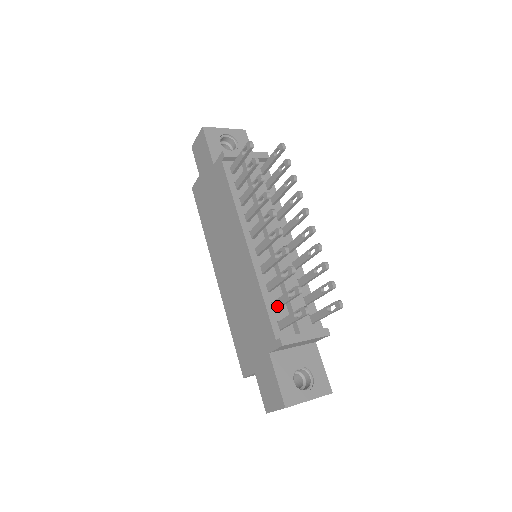
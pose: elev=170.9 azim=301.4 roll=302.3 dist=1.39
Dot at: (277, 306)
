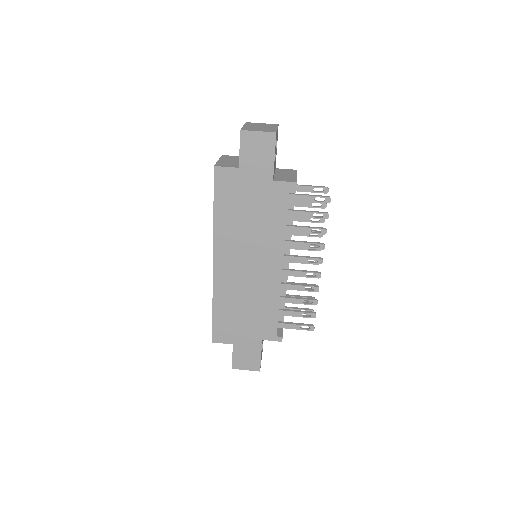
Dot at: (285, 315)
